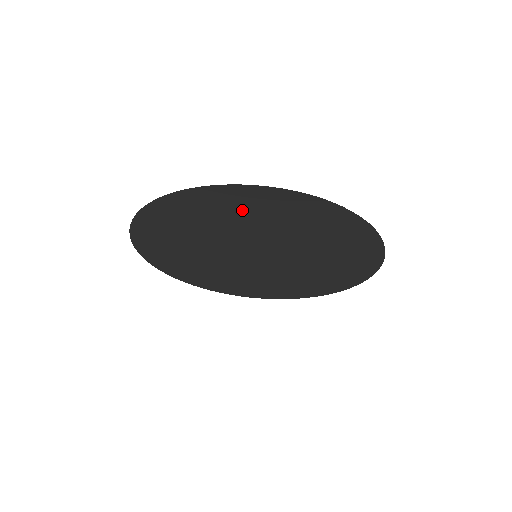
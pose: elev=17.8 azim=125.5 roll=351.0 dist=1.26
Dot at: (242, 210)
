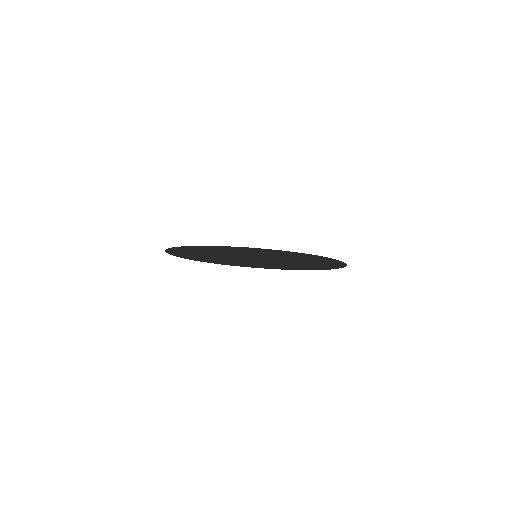
Dot at: (262, 264)
